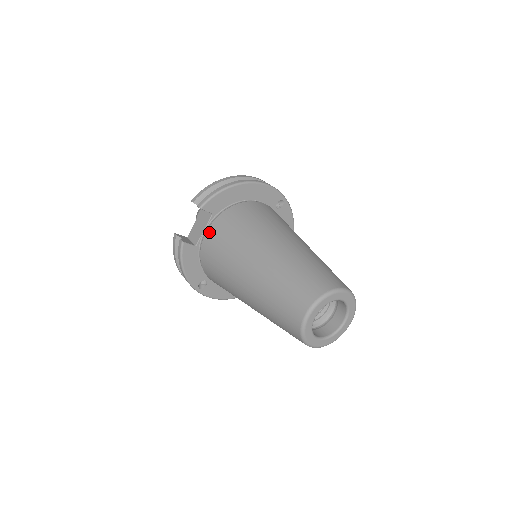
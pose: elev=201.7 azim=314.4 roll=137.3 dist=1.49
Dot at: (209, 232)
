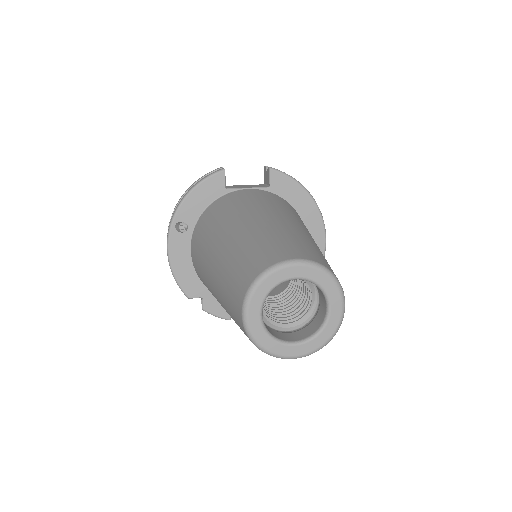
Dot at: (252, 190)
